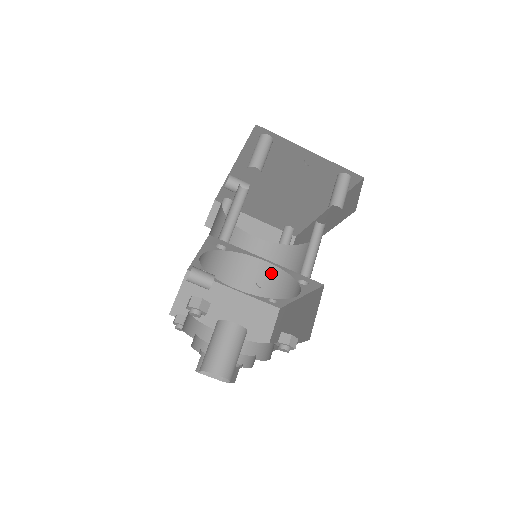
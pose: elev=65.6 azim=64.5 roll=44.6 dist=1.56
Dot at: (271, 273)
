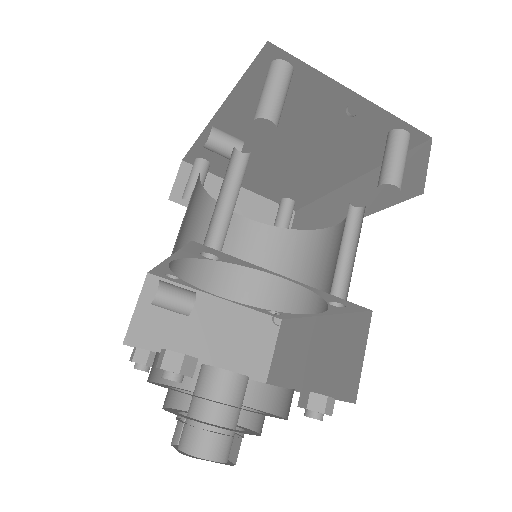
Dot at: occluded
